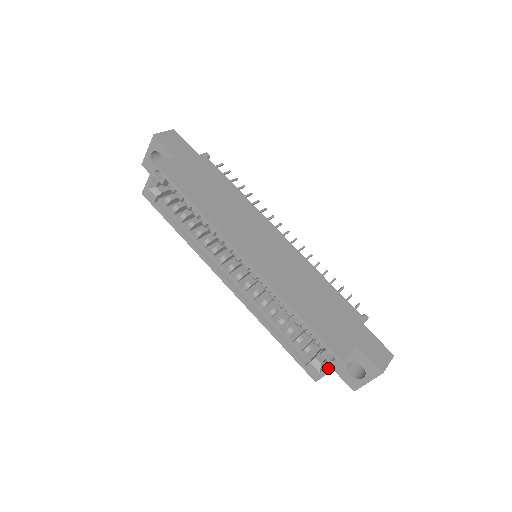
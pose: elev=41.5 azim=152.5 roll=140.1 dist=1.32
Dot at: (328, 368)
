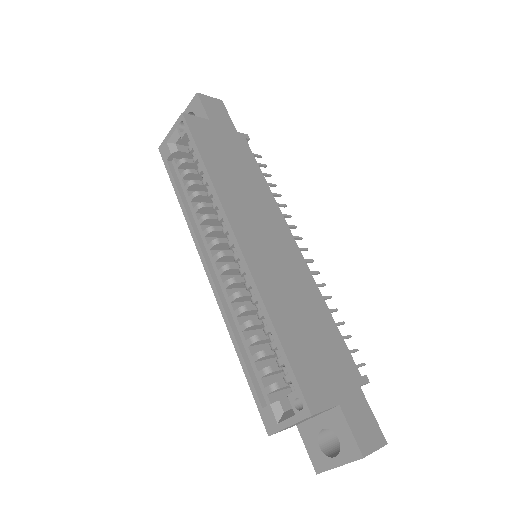
Dot at: (290, 419)
